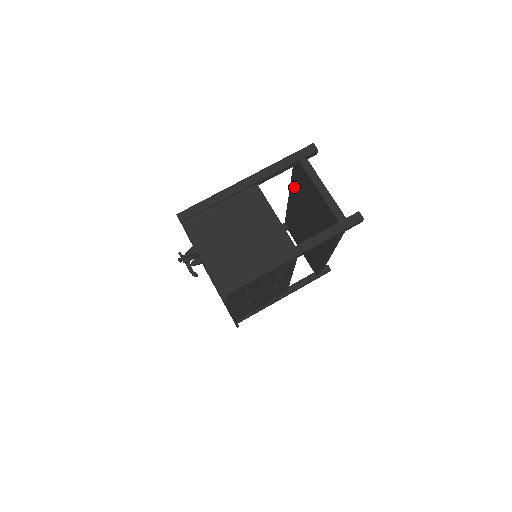
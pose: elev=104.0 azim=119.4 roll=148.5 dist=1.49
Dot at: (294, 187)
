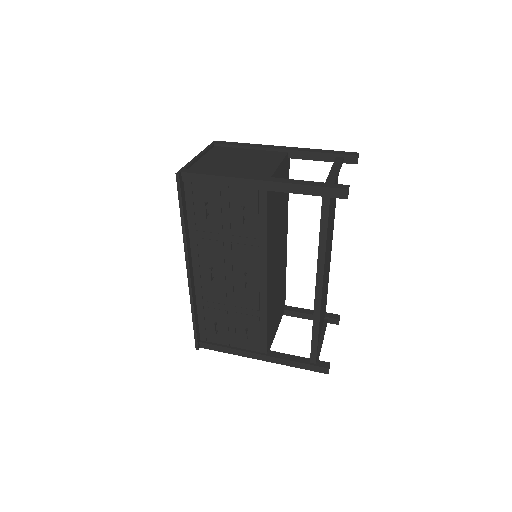
Dot at: occluded
